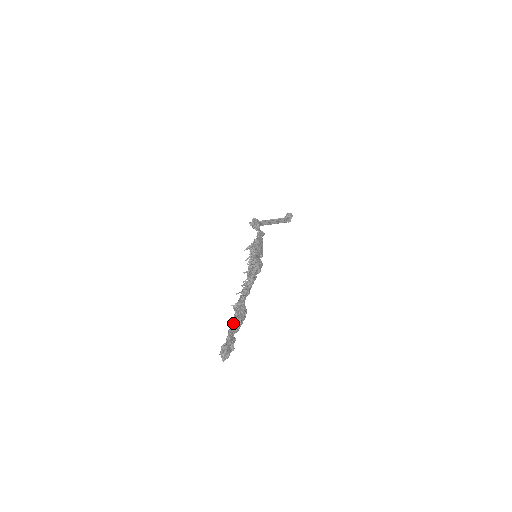
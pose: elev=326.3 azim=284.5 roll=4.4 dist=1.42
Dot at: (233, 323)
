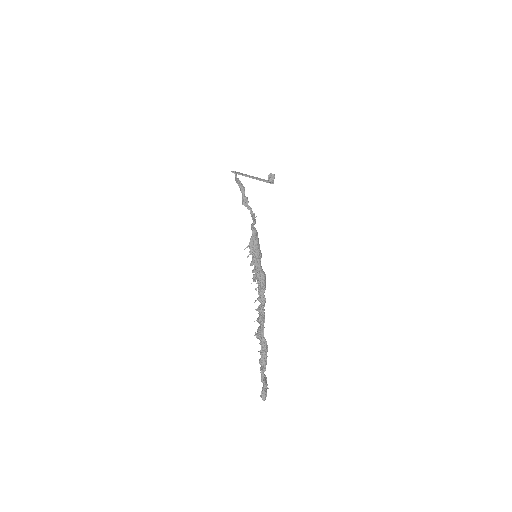
Dot at: (262, 362)
